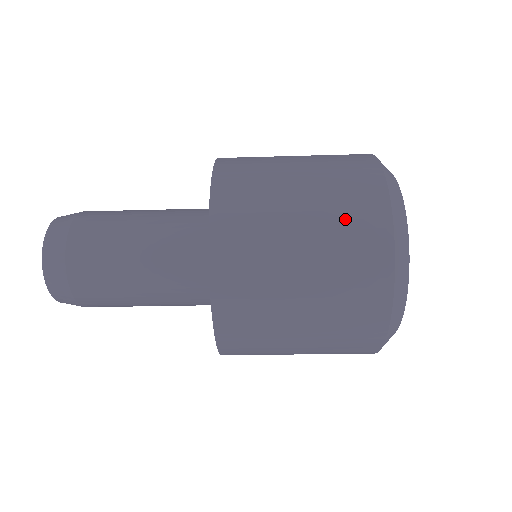
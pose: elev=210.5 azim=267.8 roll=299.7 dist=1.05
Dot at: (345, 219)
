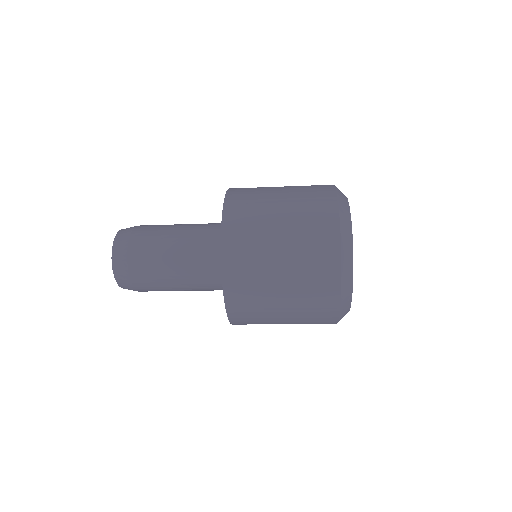
Dot at: (308, 210)
